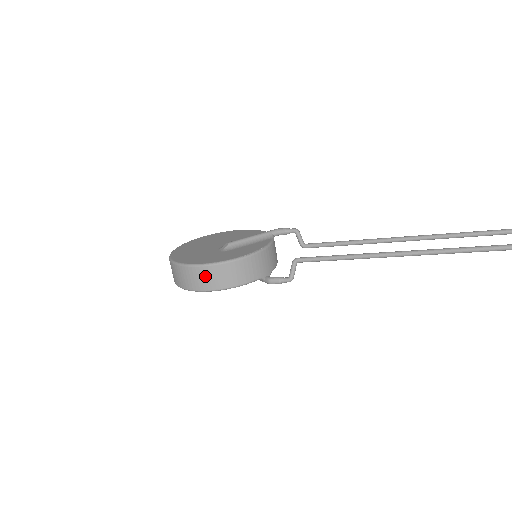
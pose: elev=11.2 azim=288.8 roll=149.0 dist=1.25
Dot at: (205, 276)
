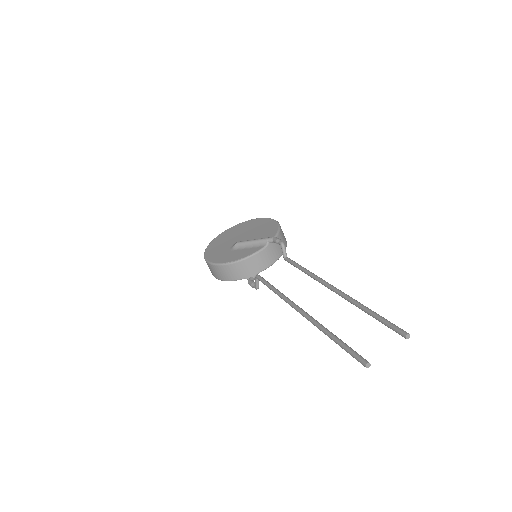
Dot at: (210, 268)
